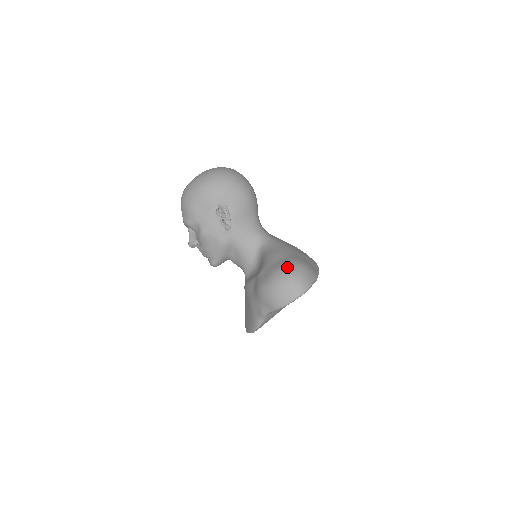
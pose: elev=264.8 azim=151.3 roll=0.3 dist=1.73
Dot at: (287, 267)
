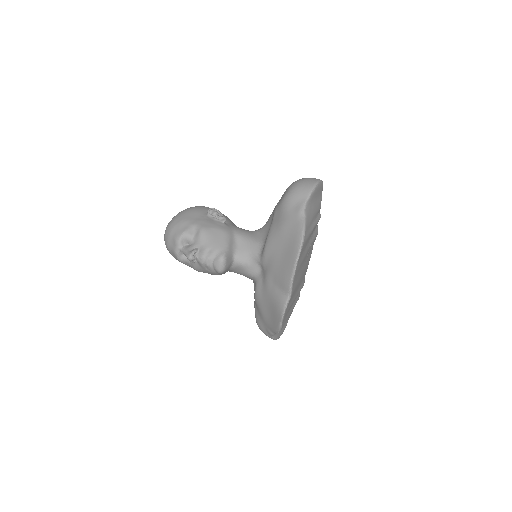
Dot at: occluded
